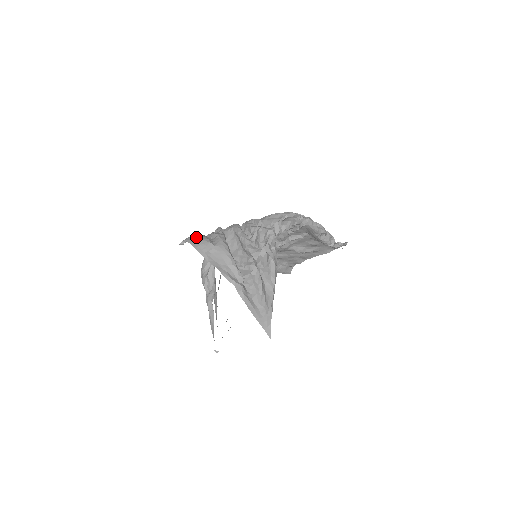
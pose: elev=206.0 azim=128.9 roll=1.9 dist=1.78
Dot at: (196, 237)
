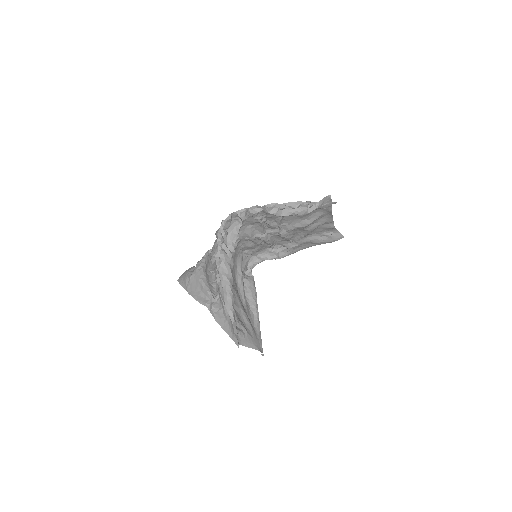
Dot at: (184, 274)
